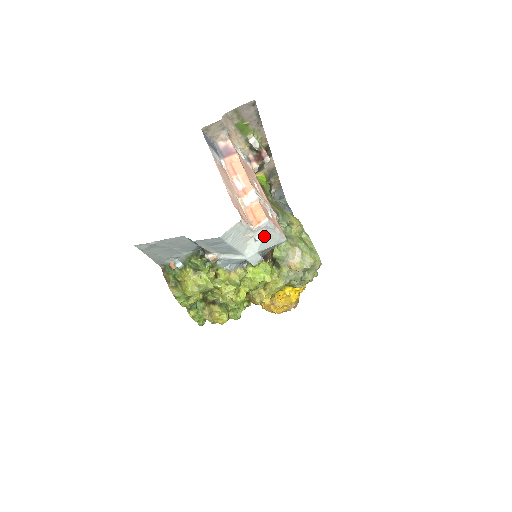
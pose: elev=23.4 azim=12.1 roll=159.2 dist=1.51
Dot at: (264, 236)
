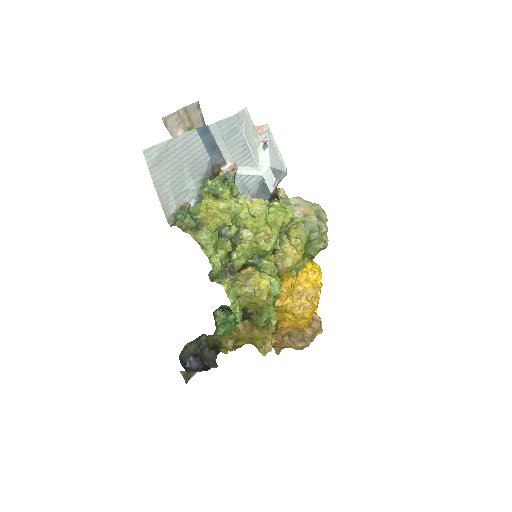
Dot at: (269, 145)
